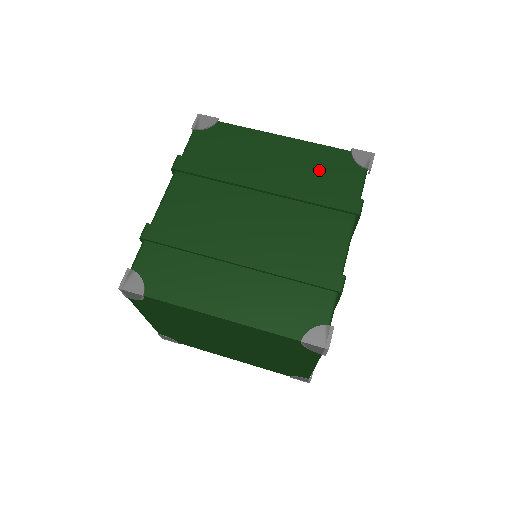
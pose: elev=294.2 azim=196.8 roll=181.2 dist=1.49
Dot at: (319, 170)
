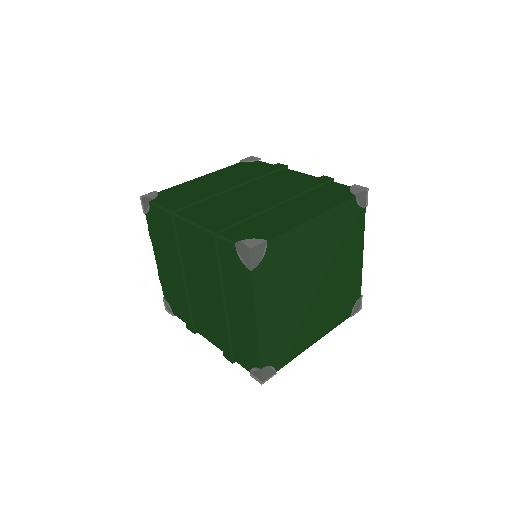
Dot at: (242, 171)
